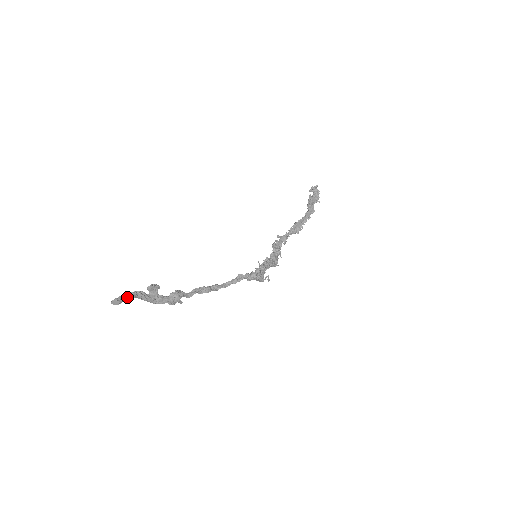
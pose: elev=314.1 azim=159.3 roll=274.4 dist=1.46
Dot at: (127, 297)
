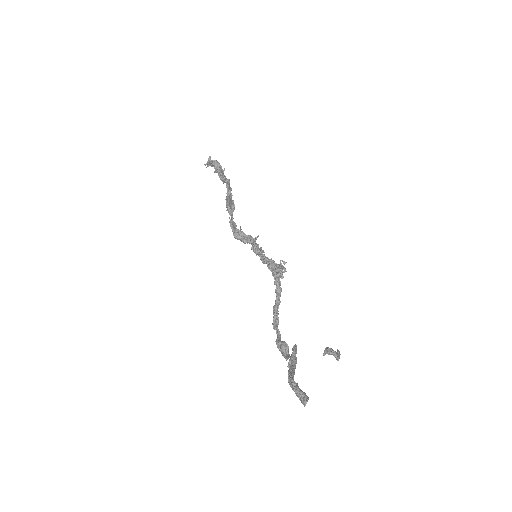
Dot at: (299, 388)
